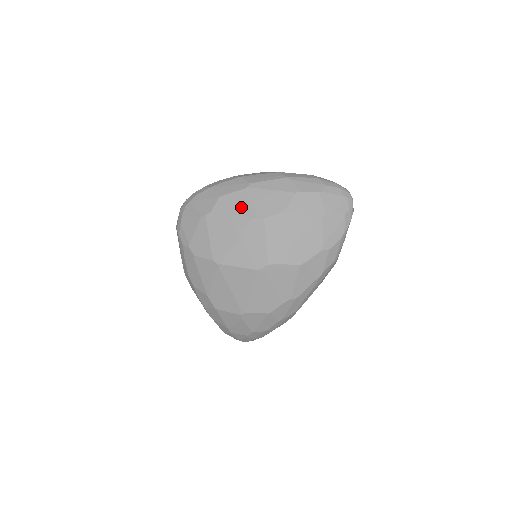
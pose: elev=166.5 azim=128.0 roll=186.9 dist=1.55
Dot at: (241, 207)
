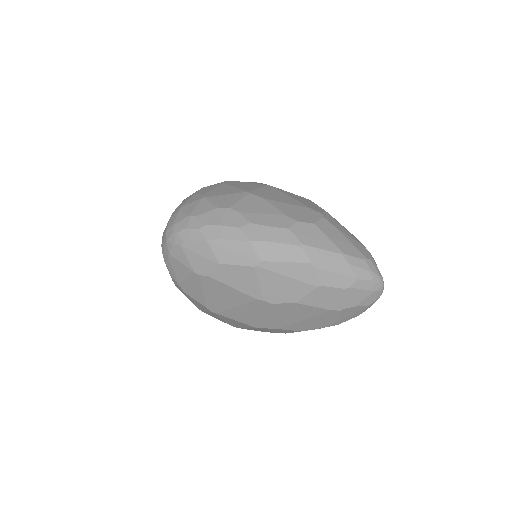
Dot at: (245, 284)
